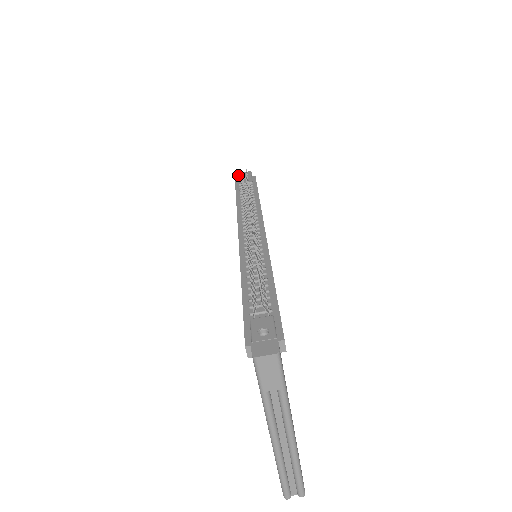
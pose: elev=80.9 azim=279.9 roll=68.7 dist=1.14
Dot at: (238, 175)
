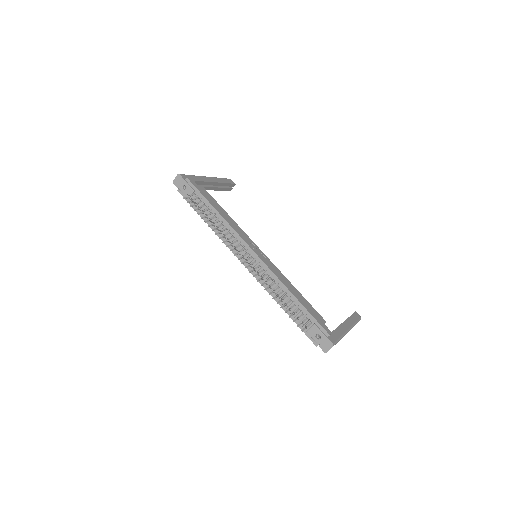
Dot at: (175, 185)
